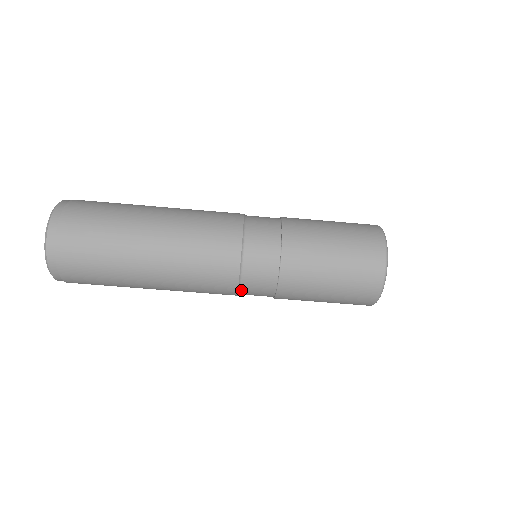
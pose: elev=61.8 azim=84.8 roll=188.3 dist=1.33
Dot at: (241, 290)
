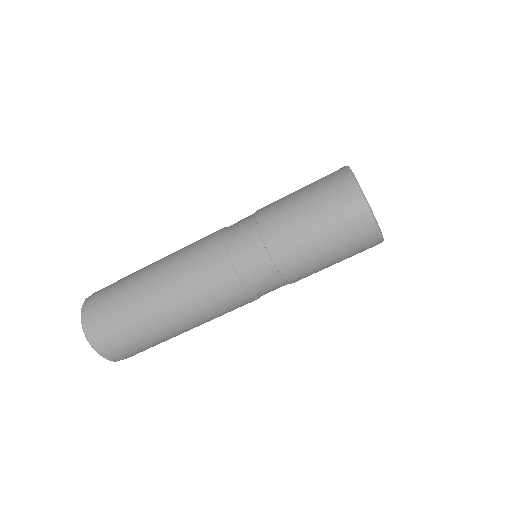
Dot at: (256, 294)
